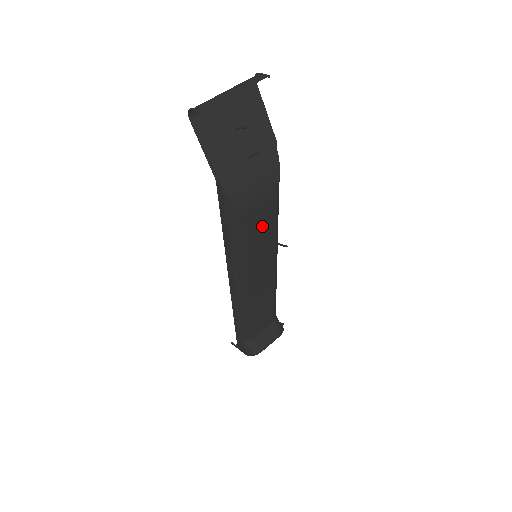
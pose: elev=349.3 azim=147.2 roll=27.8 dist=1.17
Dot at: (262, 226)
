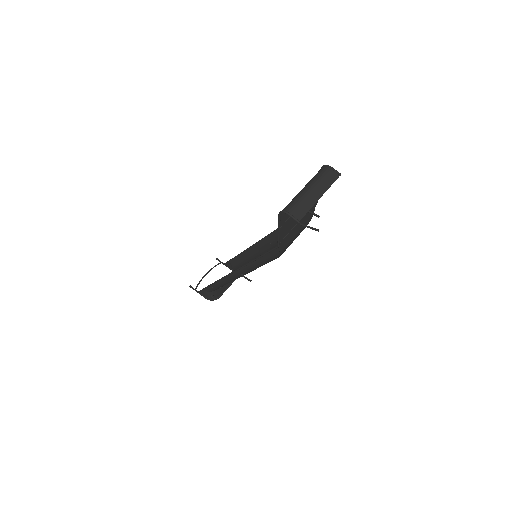
Dot at: occluded
